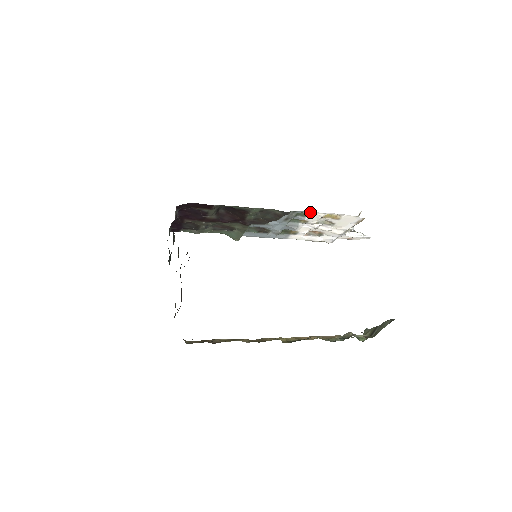
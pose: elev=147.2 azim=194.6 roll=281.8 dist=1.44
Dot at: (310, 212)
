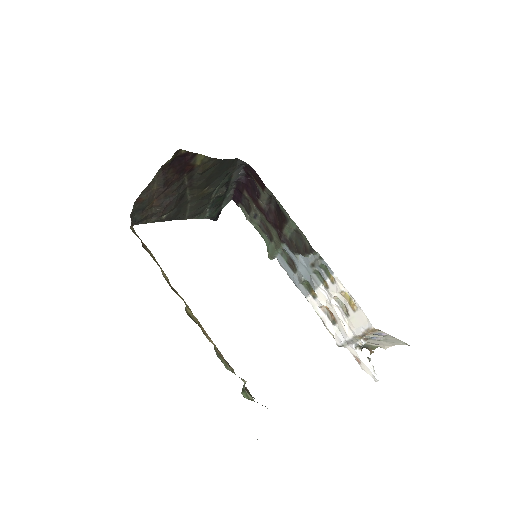
Dot at: (333, 272)
